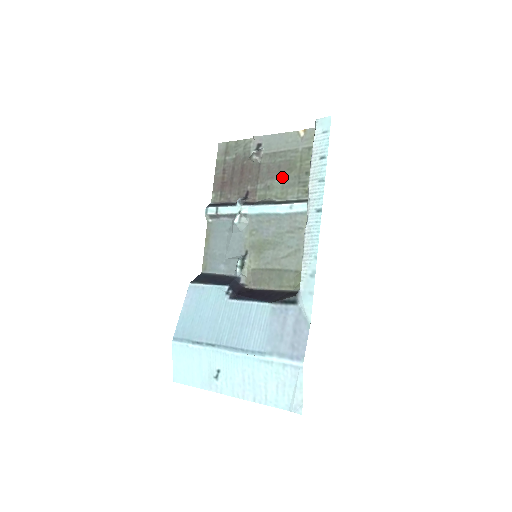
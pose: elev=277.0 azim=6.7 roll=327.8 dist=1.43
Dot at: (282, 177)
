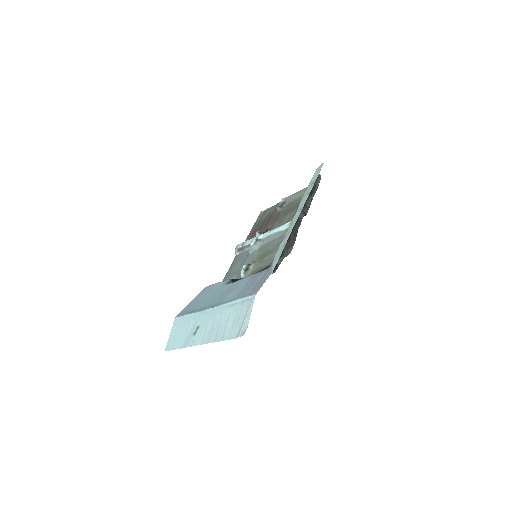
Dot at: (291, 213)
